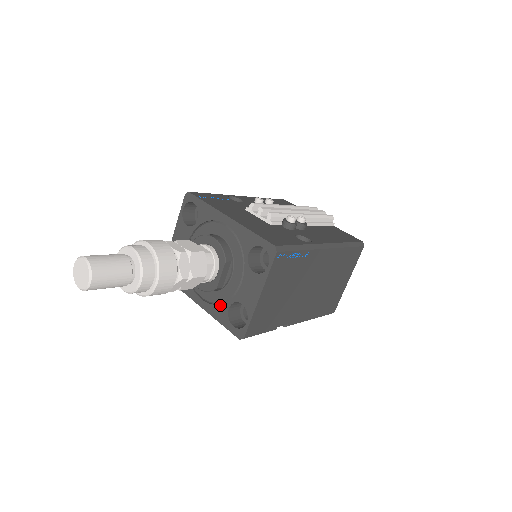
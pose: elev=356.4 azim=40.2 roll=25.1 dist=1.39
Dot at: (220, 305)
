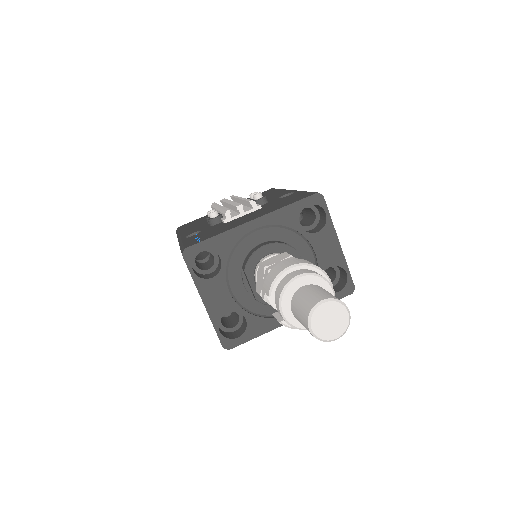
Dot at: occluded
